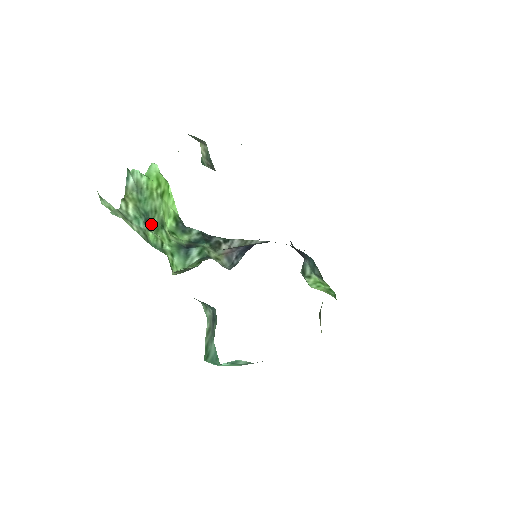
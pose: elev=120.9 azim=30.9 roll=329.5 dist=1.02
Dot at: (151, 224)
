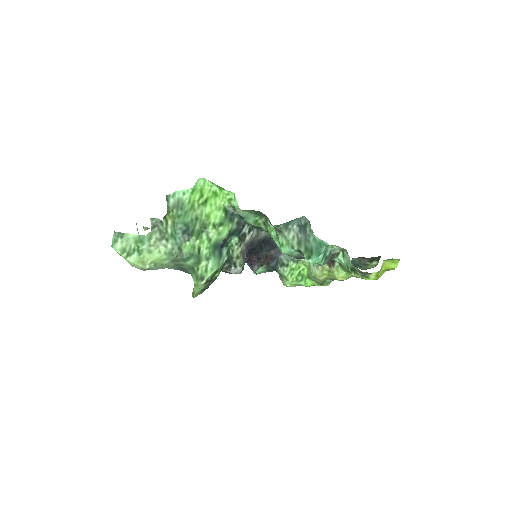
Dot at: (193, 231)
